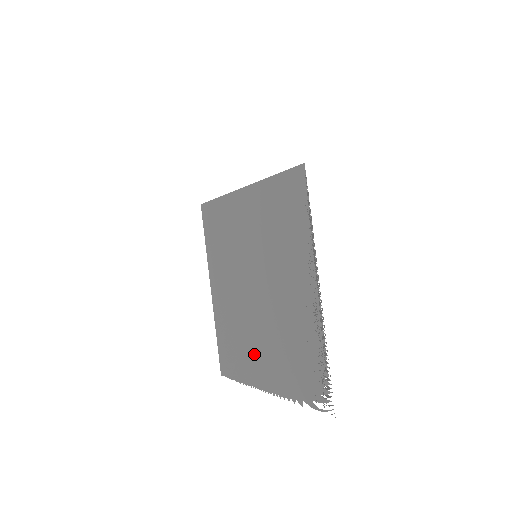
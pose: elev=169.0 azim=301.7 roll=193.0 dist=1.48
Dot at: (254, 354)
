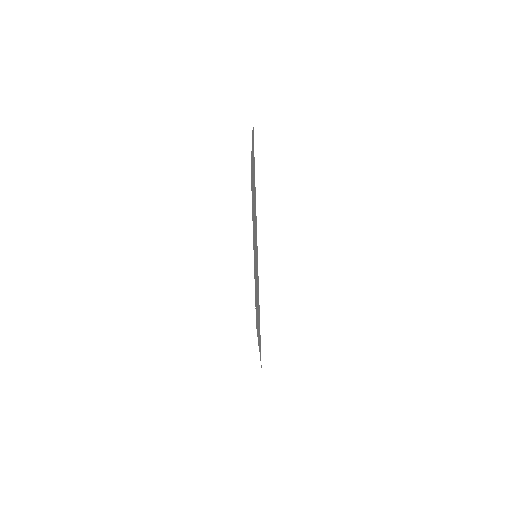
Dot at: (253, 234)
